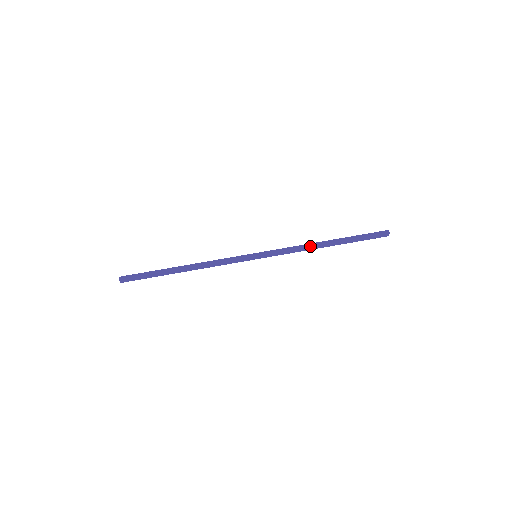
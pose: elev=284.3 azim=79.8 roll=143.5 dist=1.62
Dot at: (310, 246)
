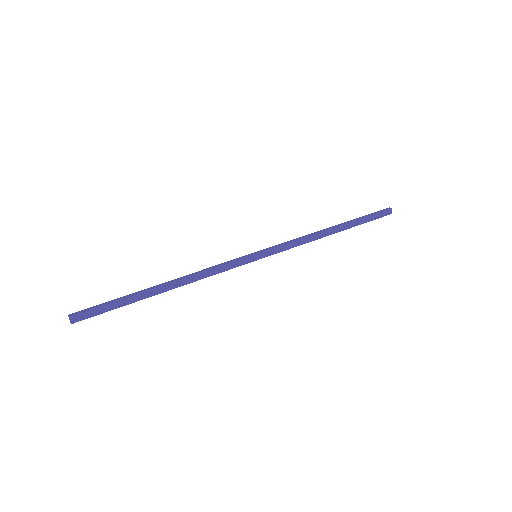
Dot at: (316, 234)
